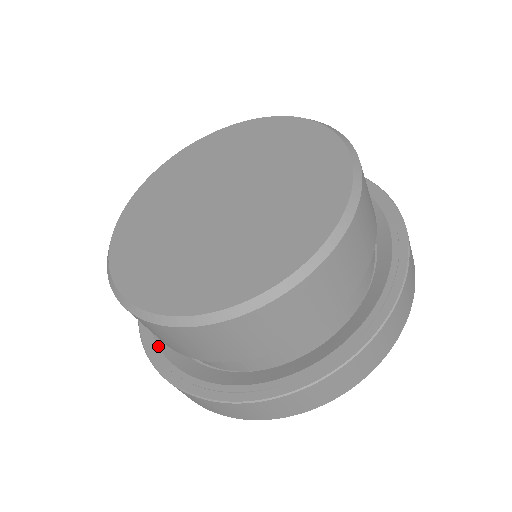
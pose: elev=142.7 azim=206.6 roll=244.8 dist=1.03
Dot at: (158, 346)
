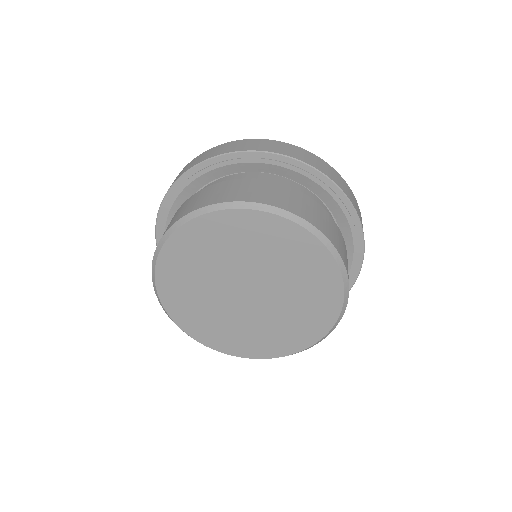
Dot at: occluded
